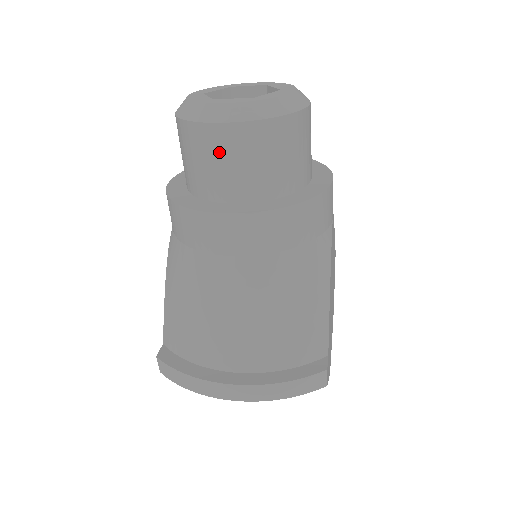
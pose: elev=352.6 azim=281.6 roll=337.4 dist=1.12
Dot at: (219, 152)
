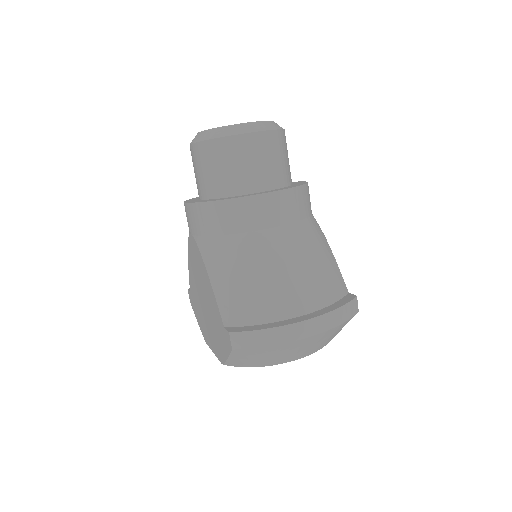
Dot at: (249, 154)
